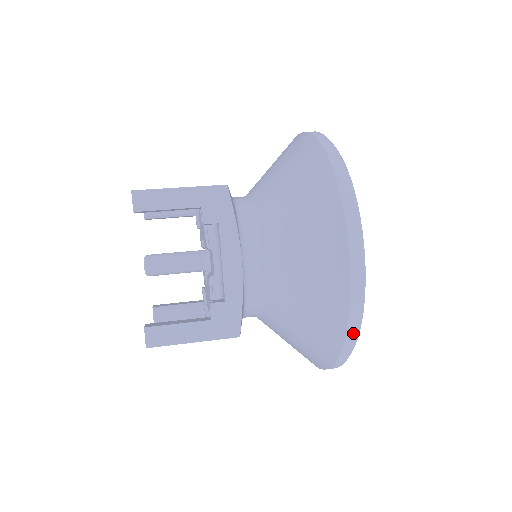
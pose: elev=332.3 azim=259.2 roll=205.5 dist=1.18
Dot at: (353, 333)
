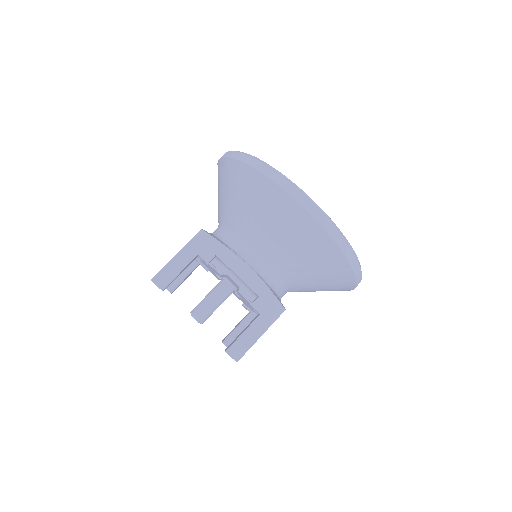
Dot at: (347, 250)
